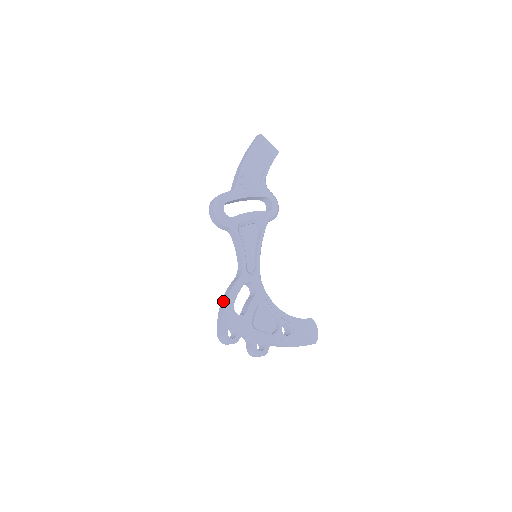
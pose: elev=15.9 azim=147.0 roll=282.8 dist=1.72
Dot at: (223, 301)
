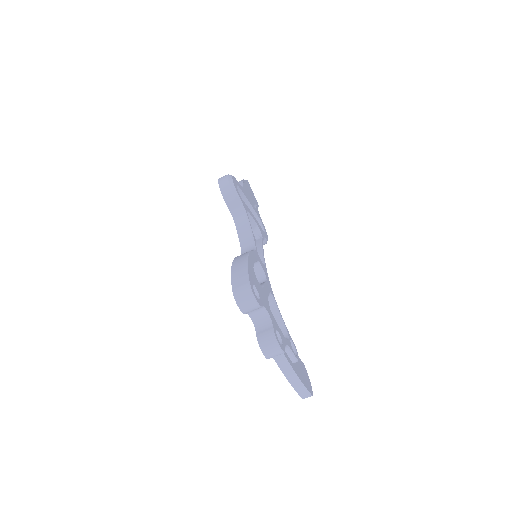
Dot at: (238, 259)
